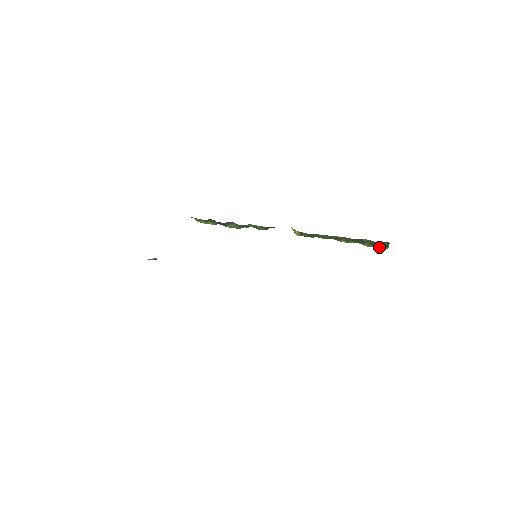
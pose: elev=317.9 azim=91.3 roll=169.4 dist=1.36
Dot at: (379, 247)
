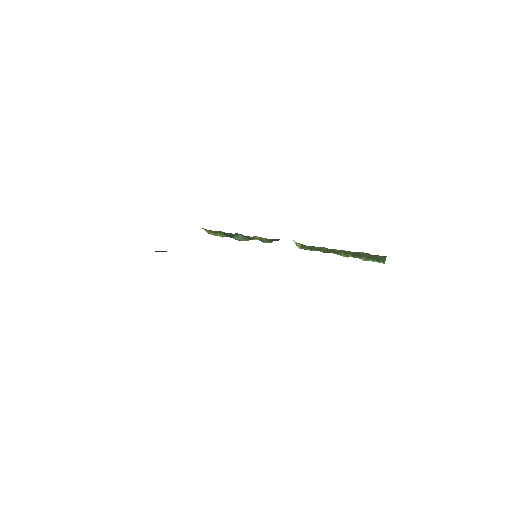
Dot at: (376, 261)
